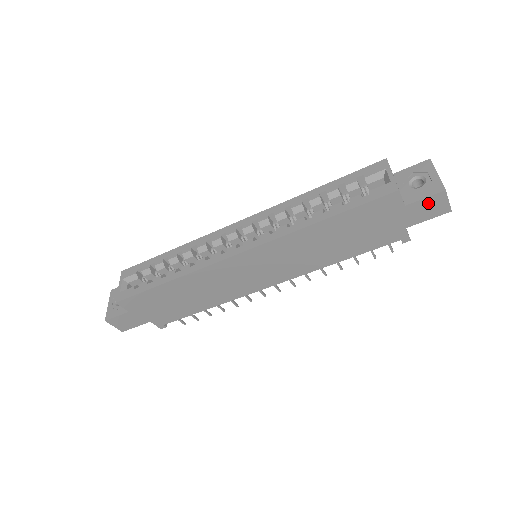
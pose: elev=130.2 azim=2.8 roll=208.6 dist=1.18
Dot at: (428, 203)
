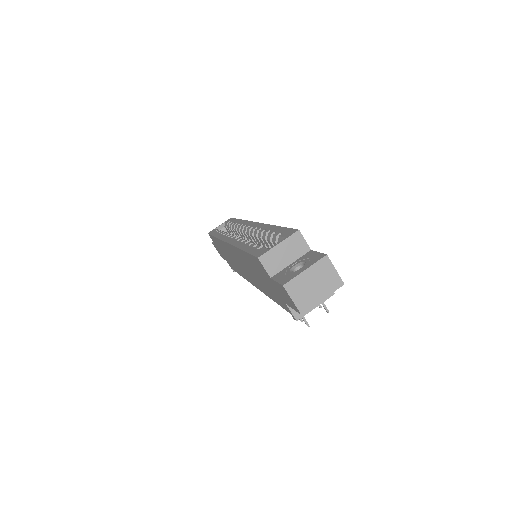
Dot at: (282, 289)
